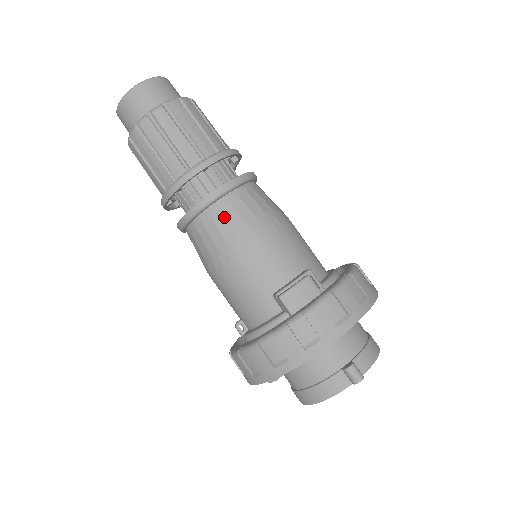
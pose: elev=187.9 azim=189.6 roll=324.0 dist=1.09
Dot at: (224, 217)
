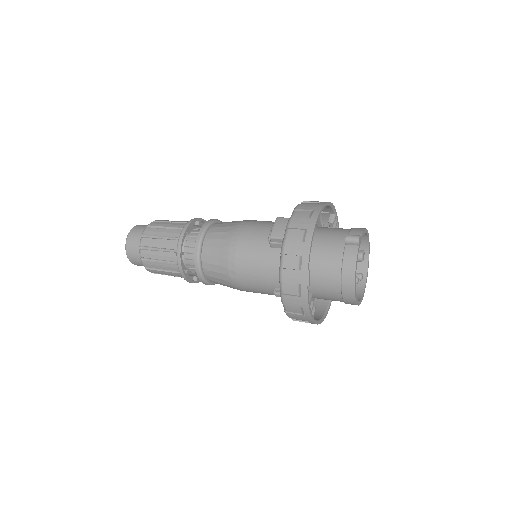
Dot at: (214, 240)
